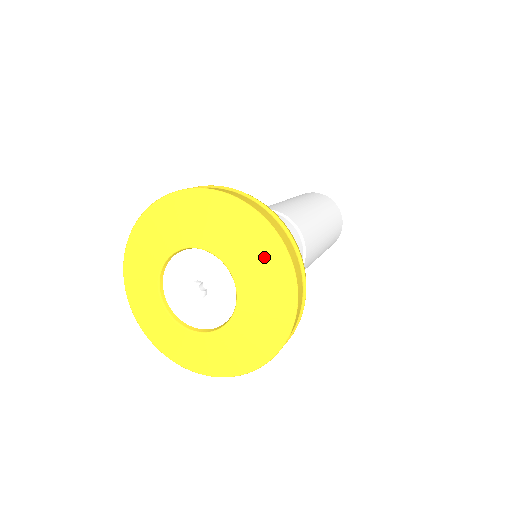
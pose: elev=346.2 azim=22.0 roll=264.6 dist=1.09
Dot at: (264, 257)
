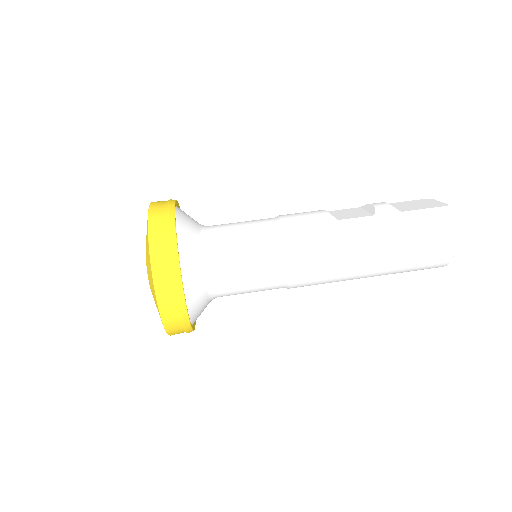
Dot at: occluded
